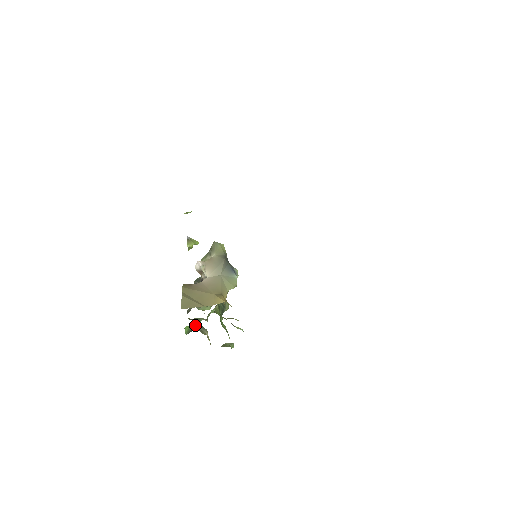
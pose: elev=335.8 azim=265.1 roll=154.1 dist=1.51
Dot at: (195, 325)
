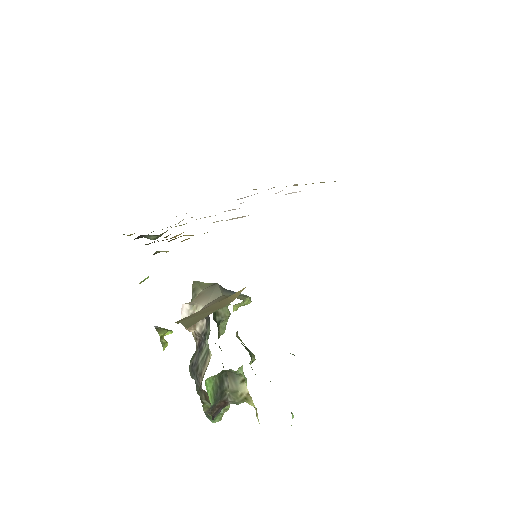
Dot at: (219, 376)
